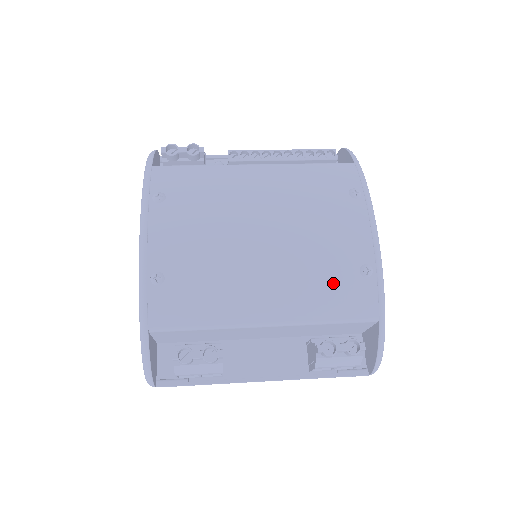
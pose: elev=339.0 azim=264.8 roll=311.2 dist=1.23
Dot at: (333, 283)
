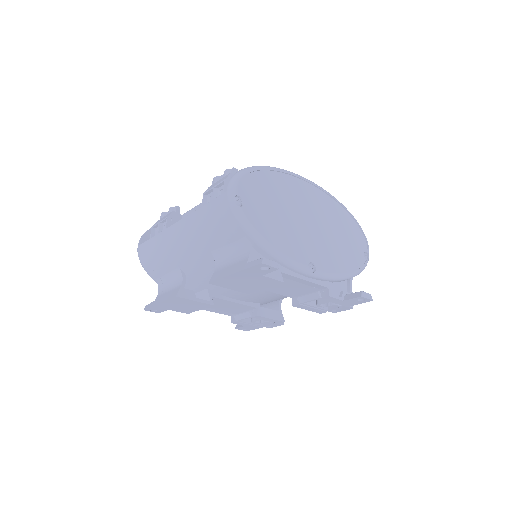
Dot at: occluded
